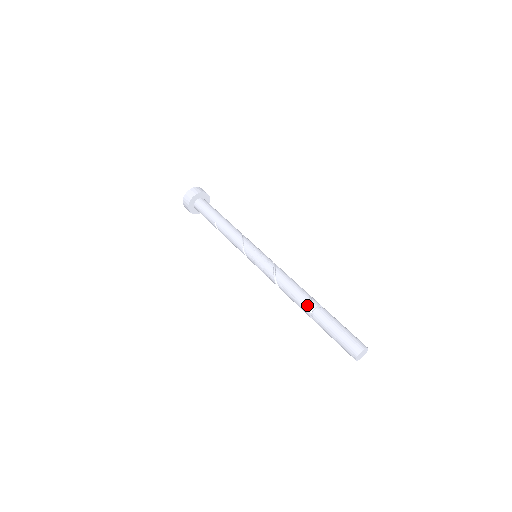
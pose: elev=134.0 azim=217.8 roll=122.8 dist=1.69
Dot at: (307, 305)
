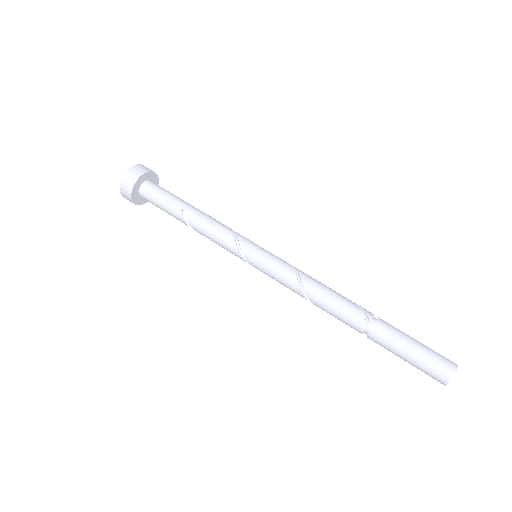
Dot at: (360, 314)
